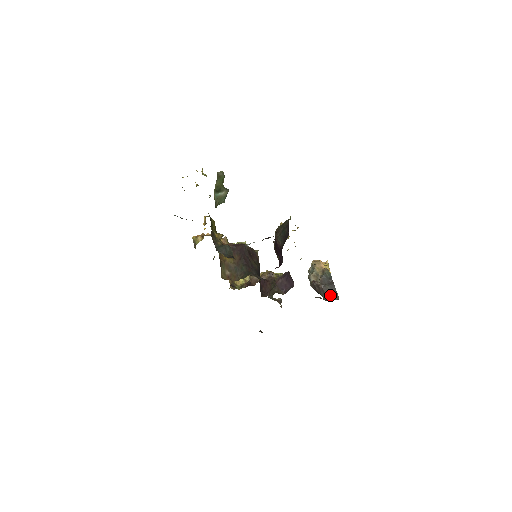
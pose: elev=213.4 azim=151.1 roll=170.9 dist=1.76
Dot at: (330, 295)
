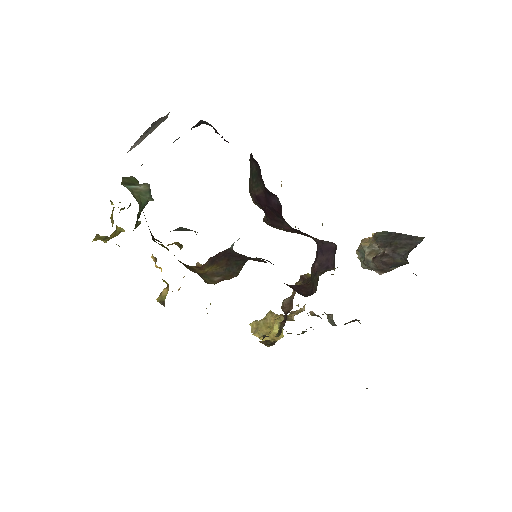
Dot at: (408, 247)
